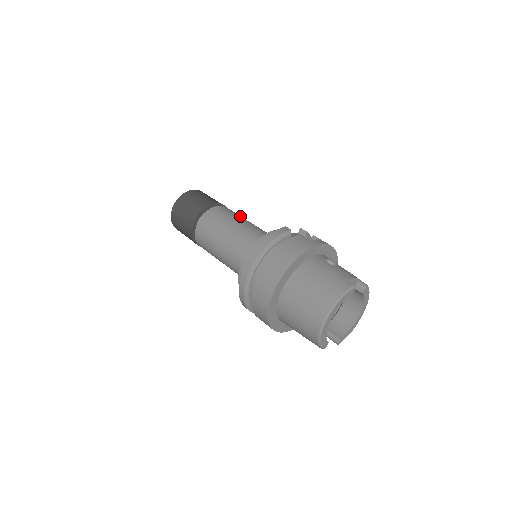
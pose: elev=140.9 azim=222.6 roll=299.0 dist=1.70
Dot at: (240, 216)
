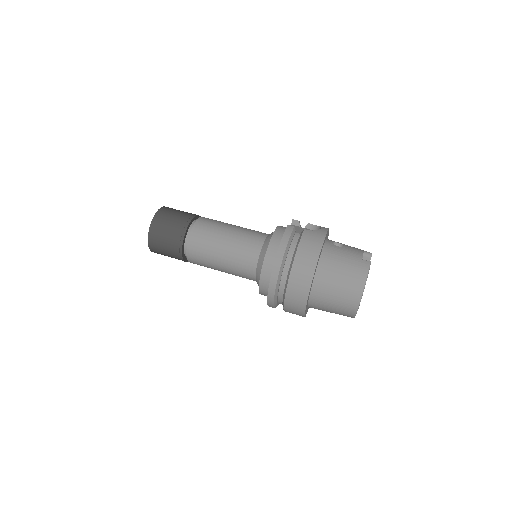
Dot at: (224, 223)
